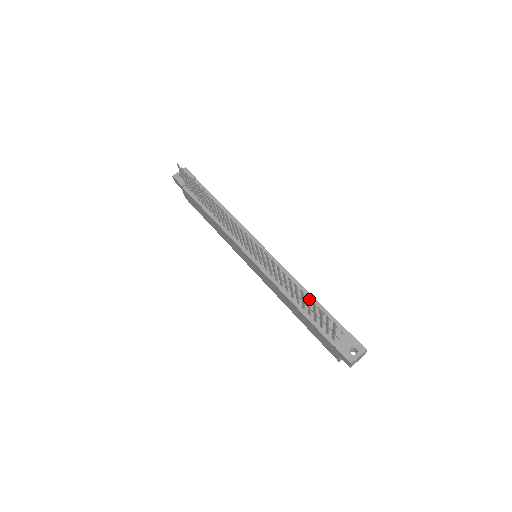
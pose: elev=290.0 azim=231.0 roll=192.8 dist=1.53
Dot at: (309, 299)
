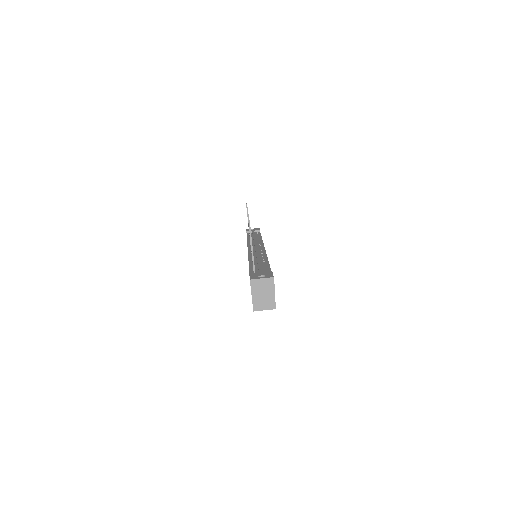
Dot at: occluded
